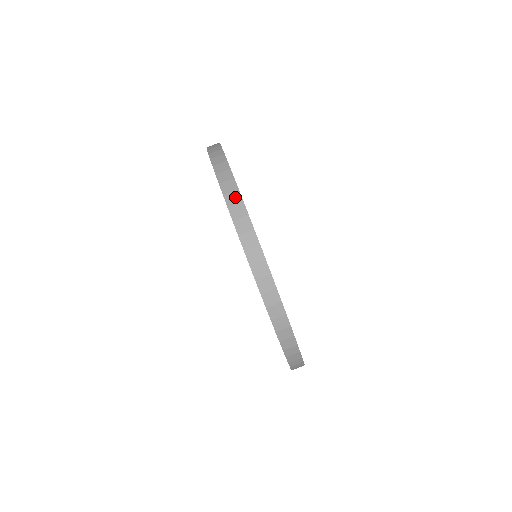
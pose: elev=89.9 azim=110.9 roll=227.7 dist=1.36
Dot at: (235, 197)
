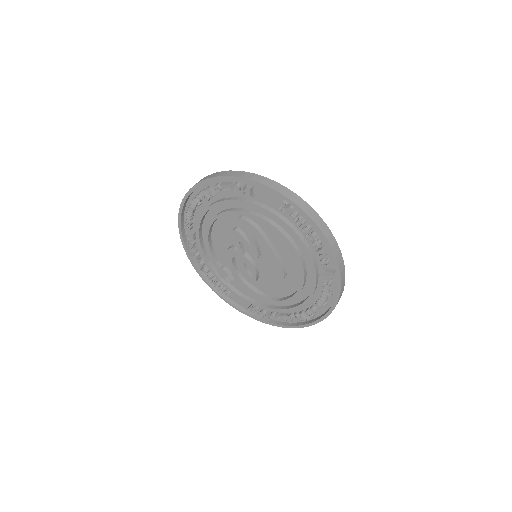
Dot at: (305, 205)
